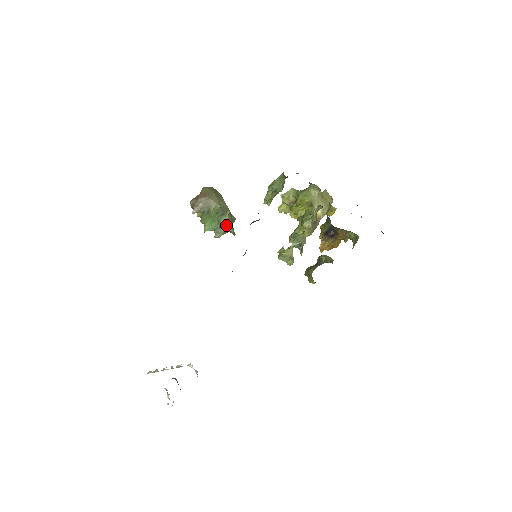
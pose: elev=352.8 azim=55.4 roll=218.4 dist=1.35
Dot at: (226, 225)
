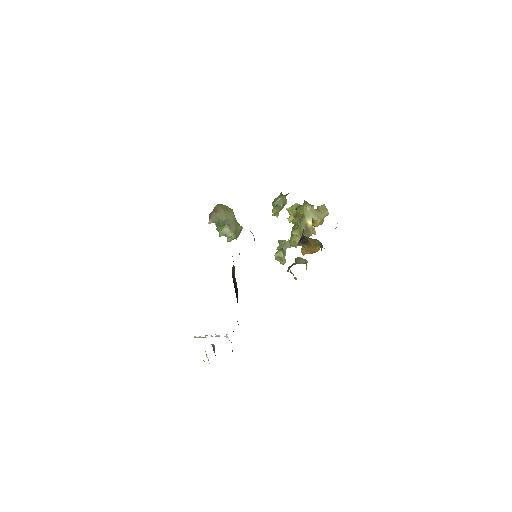
Dot at: (227, 233)
